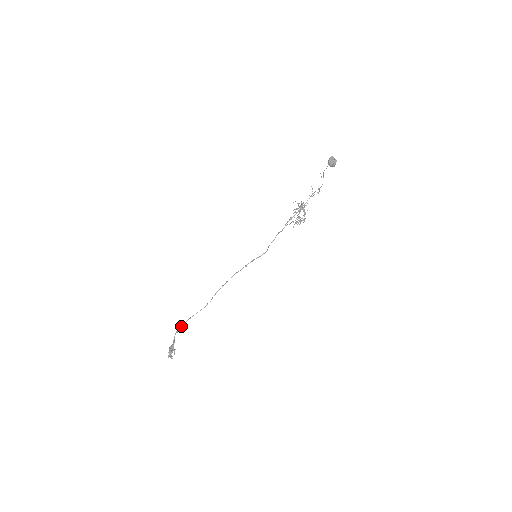
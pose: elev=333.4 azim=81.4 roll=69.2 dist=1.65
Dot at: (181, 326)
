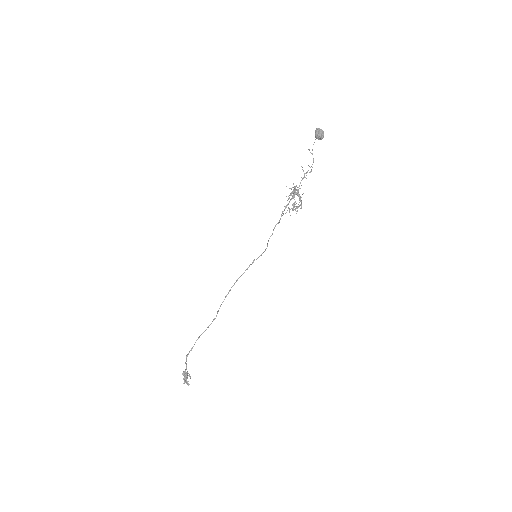
Dot at: occluded
